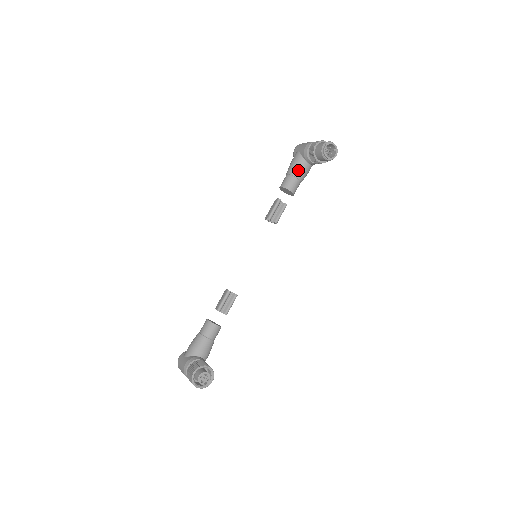
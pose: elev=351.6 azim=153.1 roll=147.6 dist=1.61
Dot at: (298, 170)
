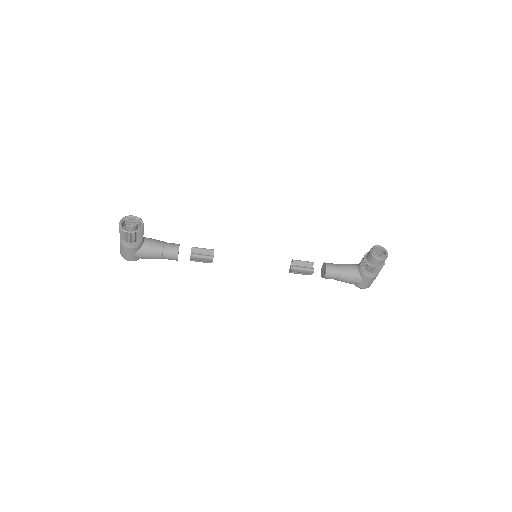
Dot at: (346, 264)
